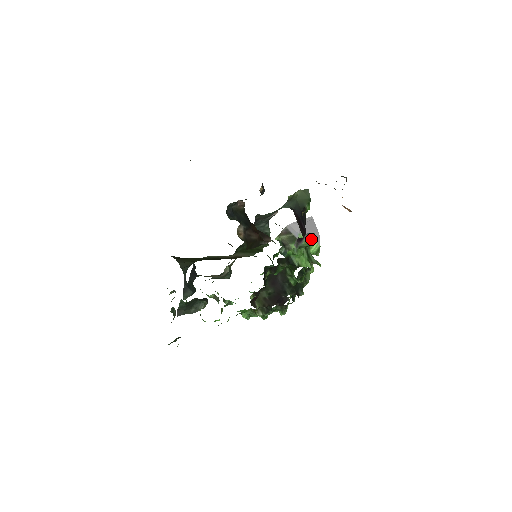
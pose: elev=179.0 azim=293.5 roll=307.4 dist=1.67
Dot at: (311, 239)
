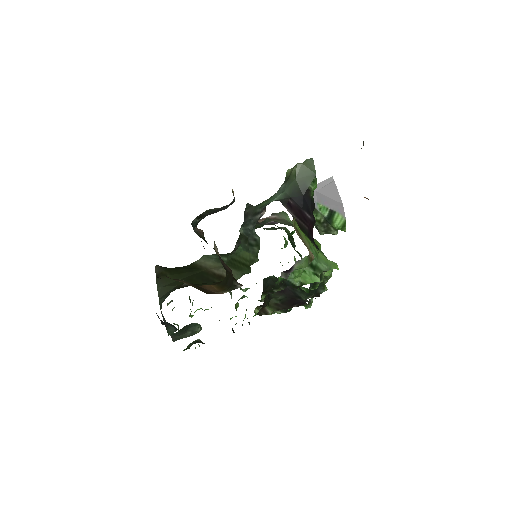
Dot at: (309, 257)
